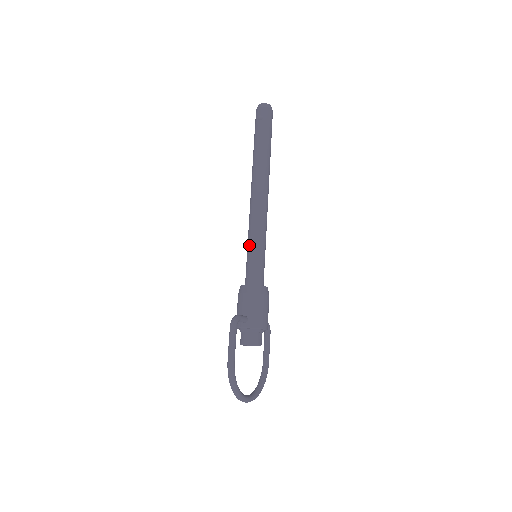
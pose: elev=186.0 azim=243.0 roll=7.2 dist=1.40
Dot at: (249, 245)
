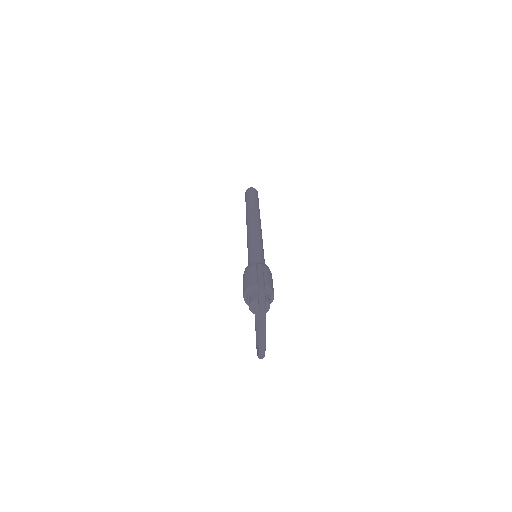
Dot at: (252, 245)
